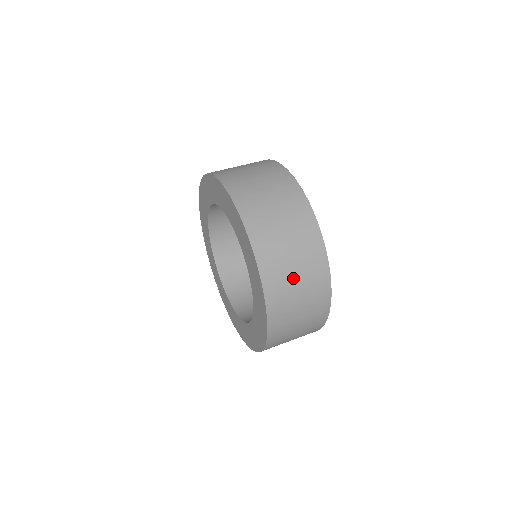
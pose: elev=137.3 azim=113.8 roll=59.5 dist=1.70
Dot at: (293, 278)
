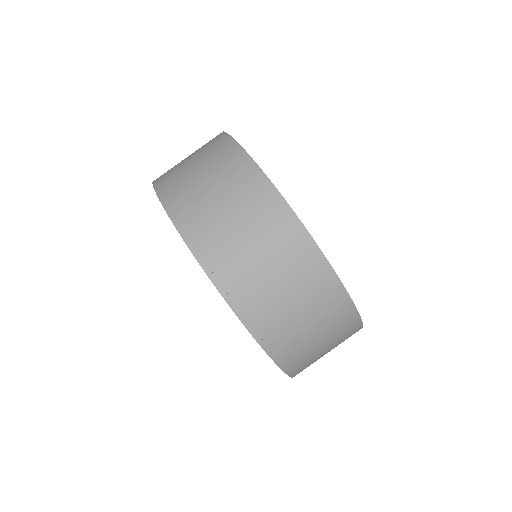
Dot at: occluded
